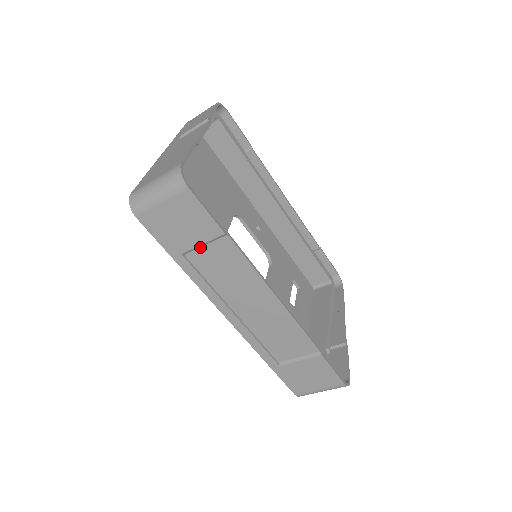
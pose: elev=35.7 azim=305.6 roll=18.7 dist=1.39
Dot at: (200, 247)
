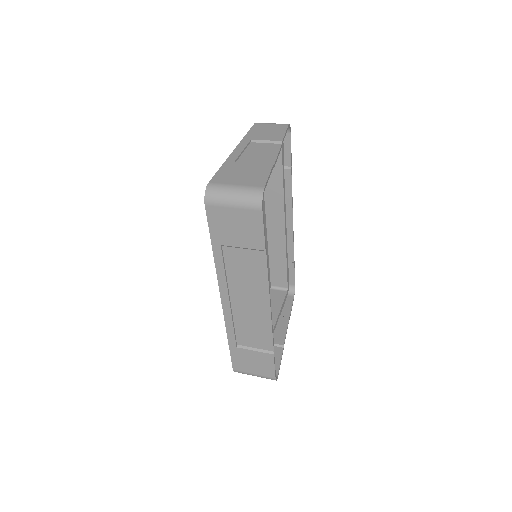
Dot at: (239, 248)
